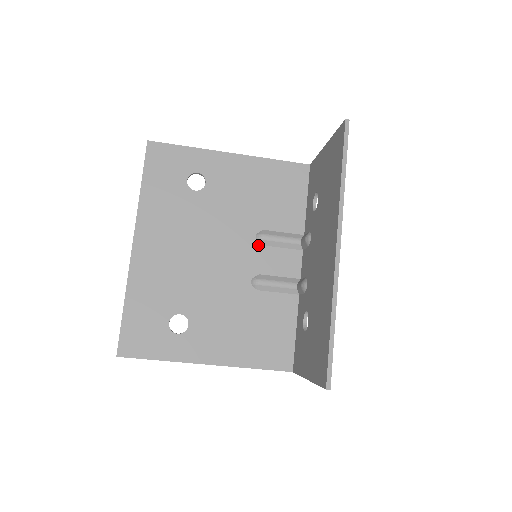
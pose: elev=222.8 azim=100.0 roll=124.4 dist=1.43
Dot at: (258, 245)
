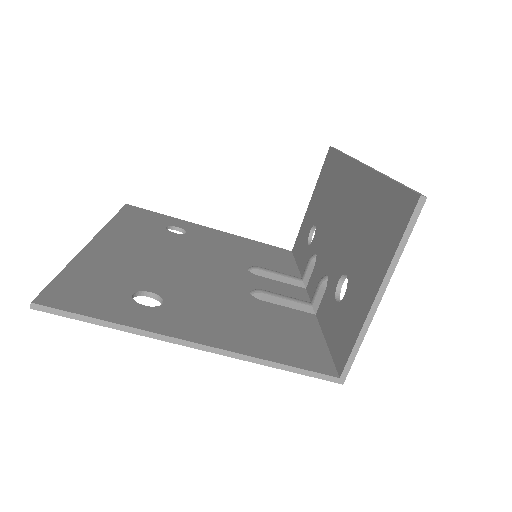
Dot at: (252, 274)
